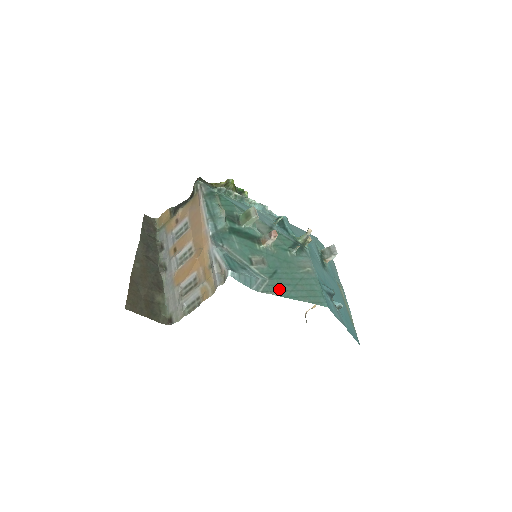
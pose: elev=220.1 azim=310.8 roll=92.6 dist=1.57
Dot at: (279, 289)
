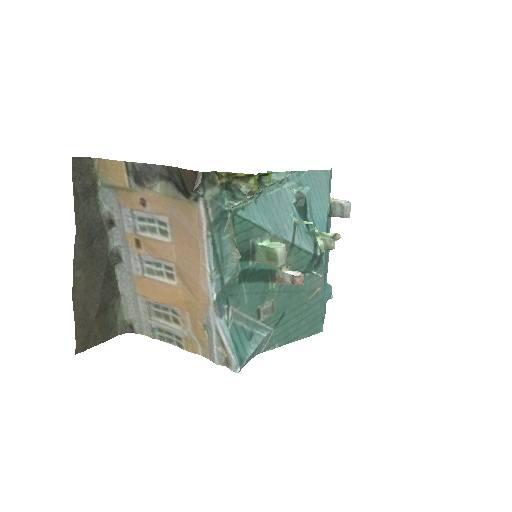
Dot at: (282, 337)
